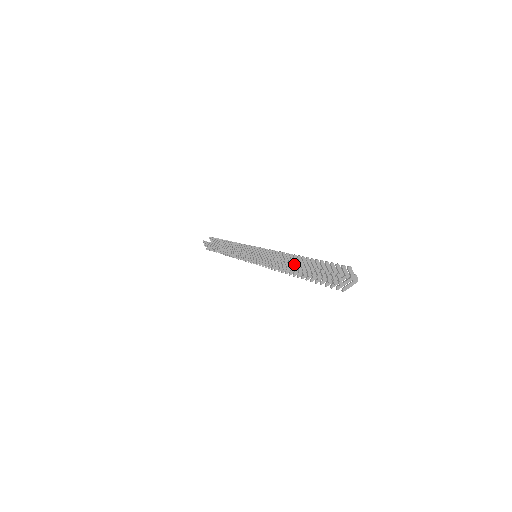
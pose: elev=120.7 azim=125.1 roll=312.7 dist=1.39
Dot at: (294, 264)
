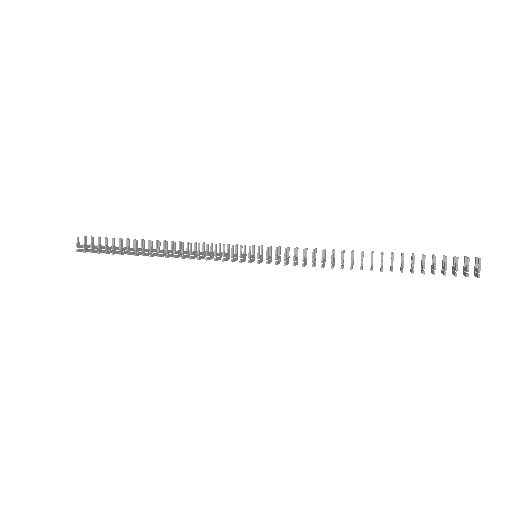
Dot at: occluded
